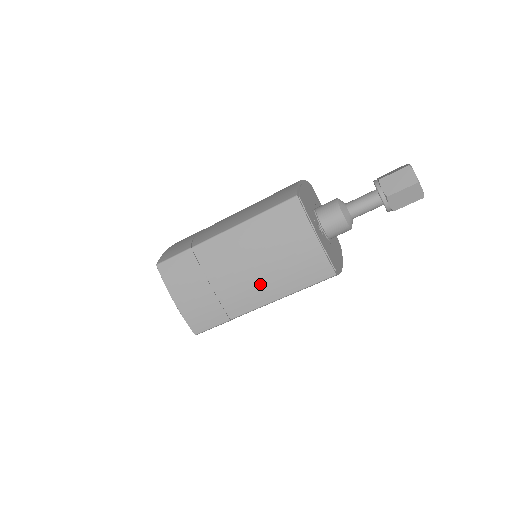
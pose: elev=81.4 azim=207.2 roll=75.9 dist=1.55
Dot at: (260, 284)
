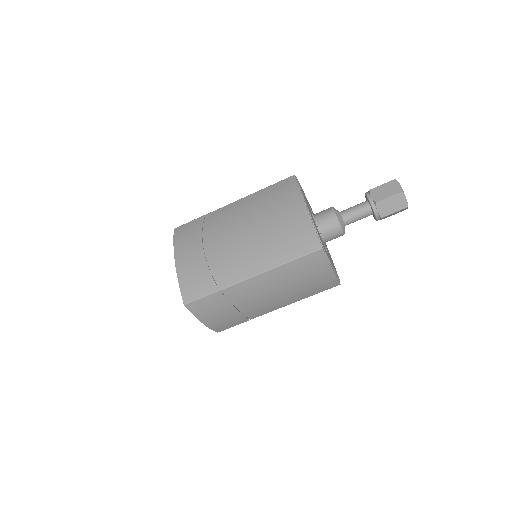
Dot at: (280, 301)
